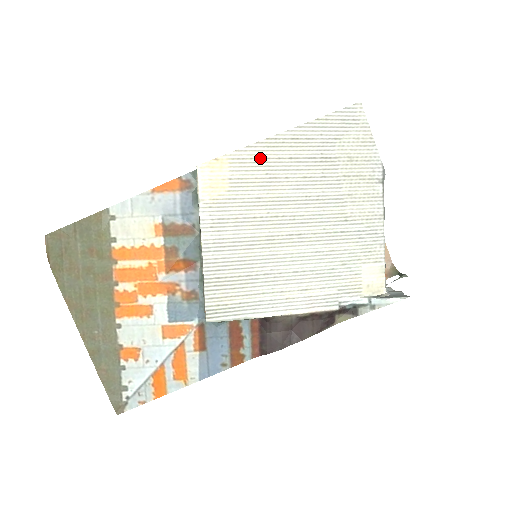
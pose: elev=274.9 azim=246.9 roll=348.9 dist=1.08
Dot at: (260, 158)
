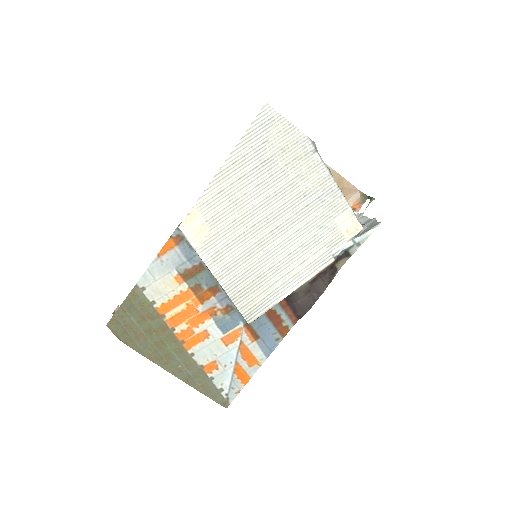
Dot at: (218, 193)
